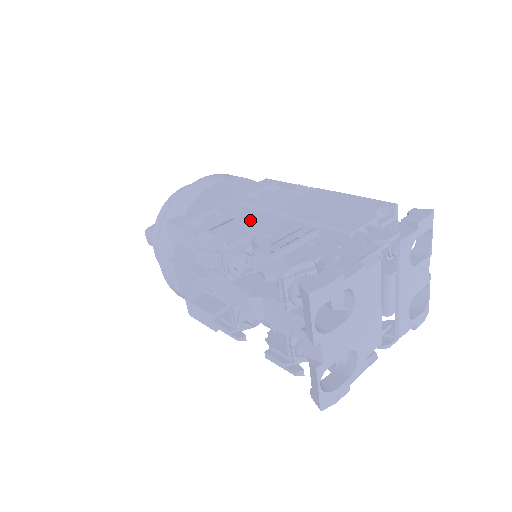
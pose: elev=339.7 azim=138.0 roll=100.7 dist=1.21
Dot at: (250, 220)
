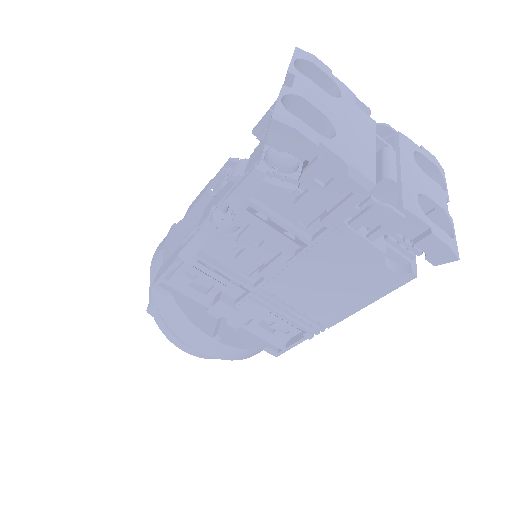
Dot at: occluded
